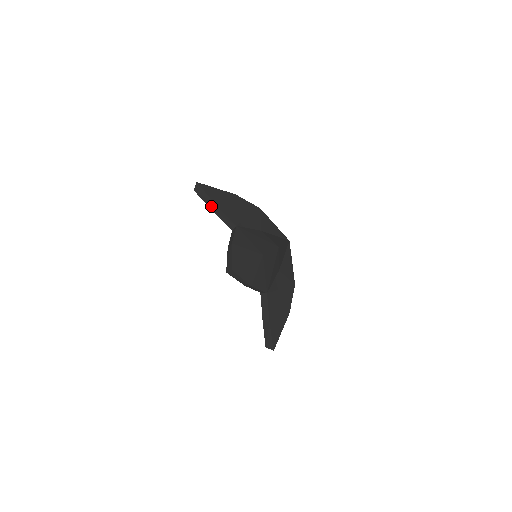
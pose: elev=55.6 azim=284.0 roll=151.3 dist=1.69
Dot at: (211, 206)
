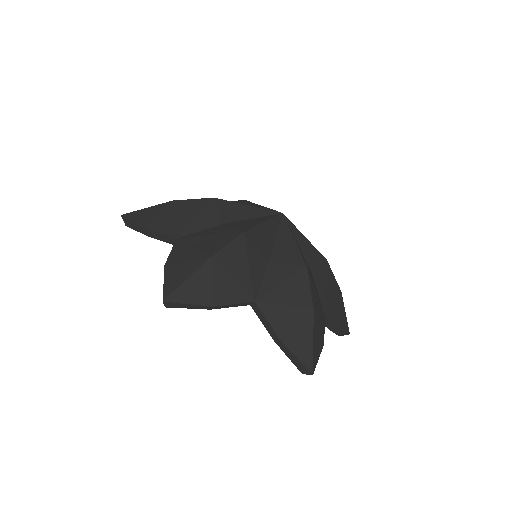
Dot at: (144, 232)
